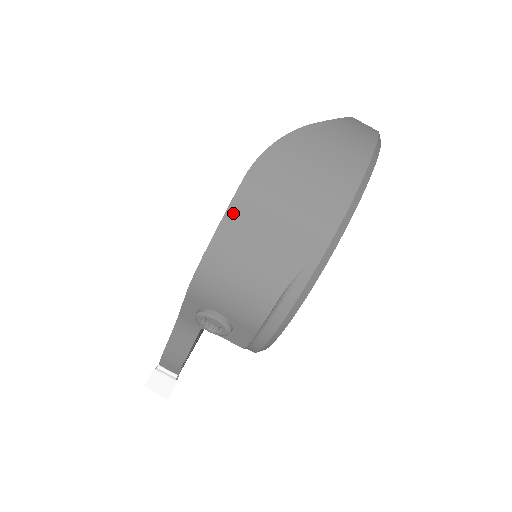
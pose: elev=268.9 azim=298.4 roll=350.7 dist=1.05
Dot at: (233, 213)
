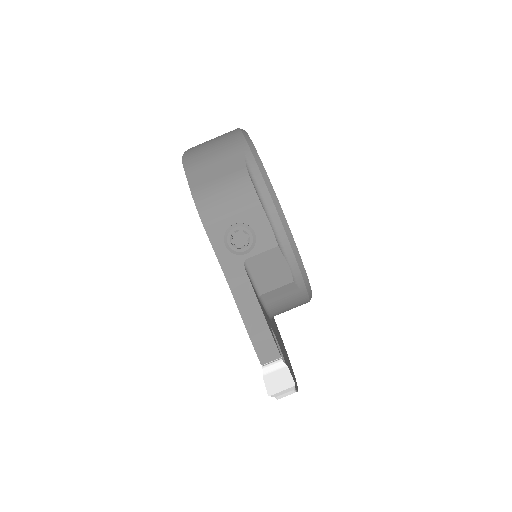
Dot at: (189, 171)
